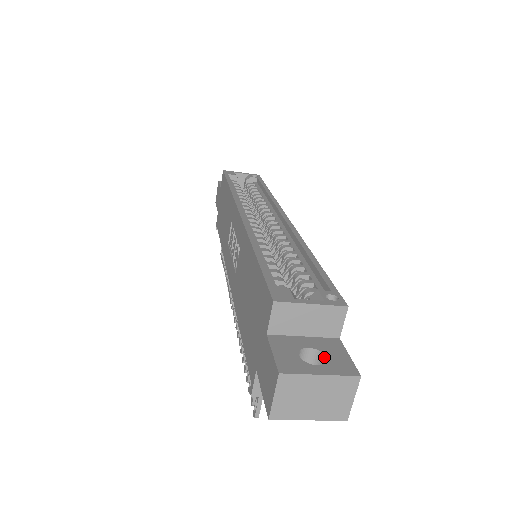
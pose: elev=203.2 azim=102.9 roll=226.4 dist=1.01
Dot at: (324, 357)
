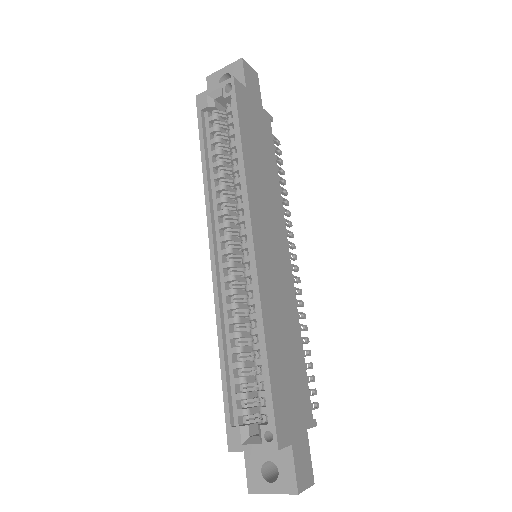
Dot at: (279, 469)
